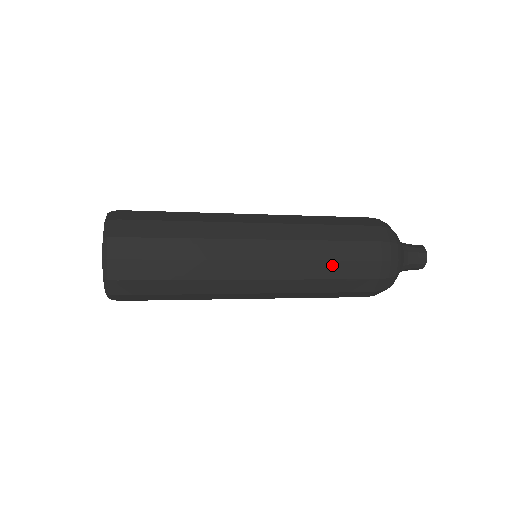
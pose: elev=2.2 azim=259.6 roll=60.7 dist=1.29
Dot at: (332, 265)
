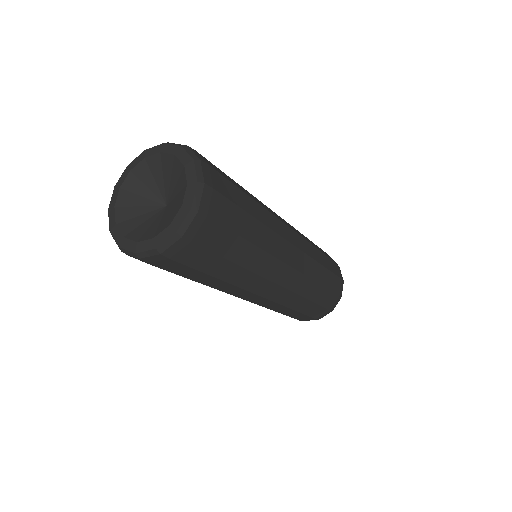
Dot at: (308, 304)
